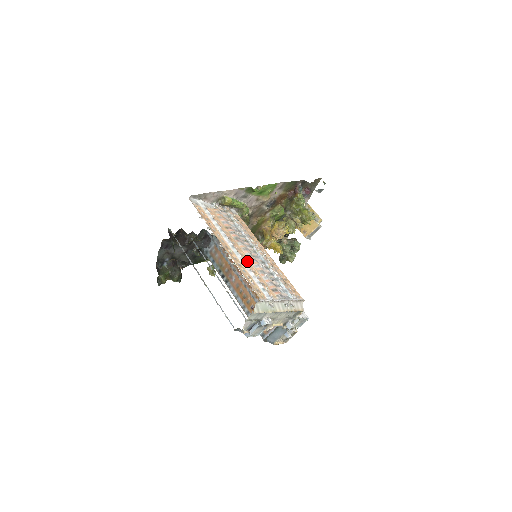
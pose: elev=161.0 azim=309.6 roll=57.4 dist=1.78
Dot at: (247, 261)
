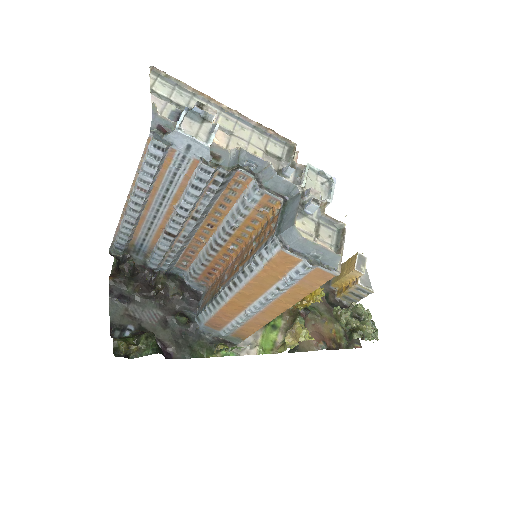
Dot at: occluded
